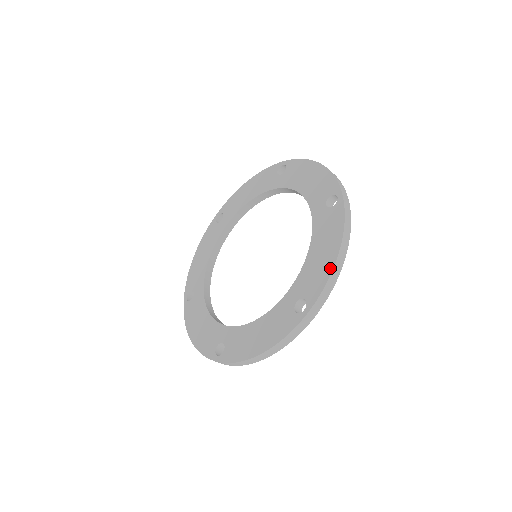
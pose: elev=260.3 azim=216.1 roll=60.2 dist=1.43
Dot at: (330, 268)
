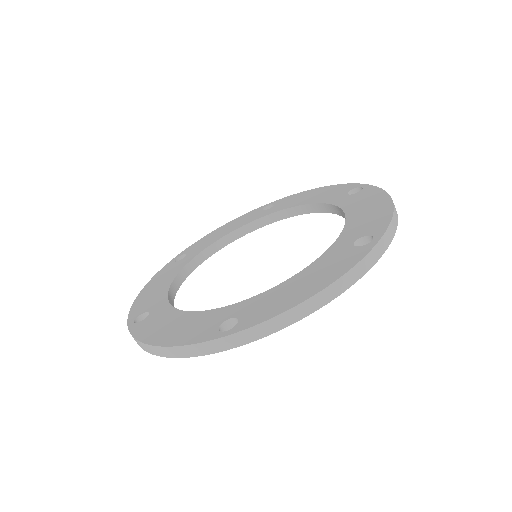
Dot at: (389, 209)
